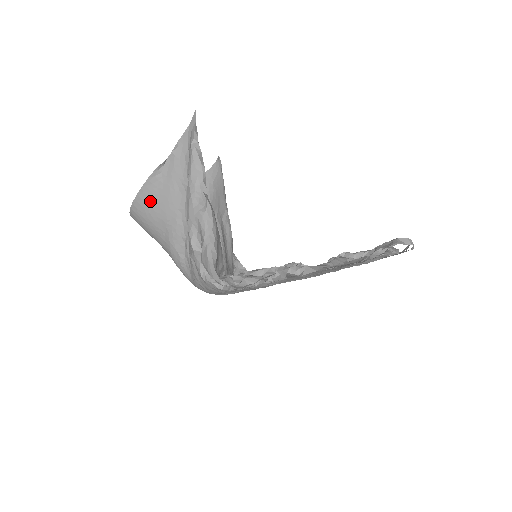
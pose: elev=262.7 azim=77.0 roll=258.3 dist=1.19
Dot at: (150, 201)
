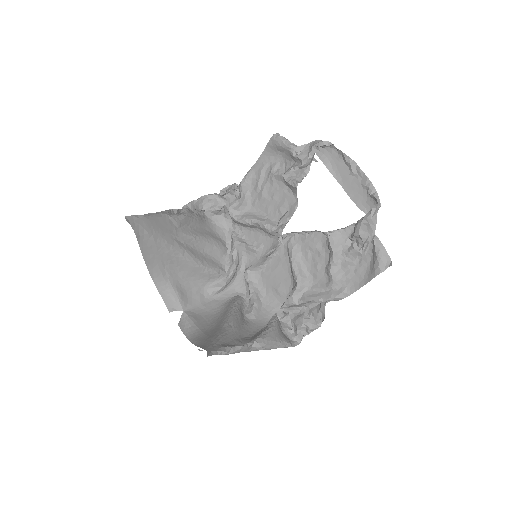
Dot at: occluded
